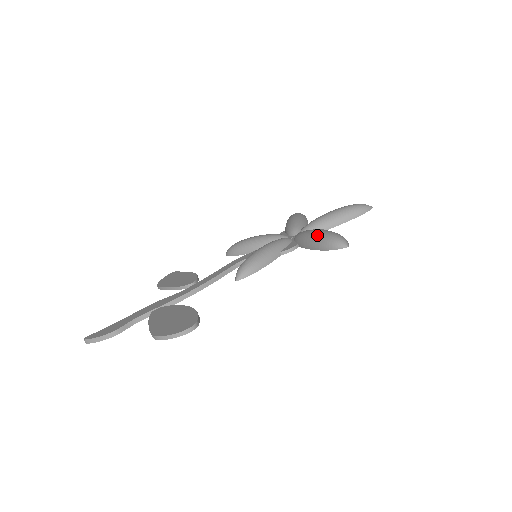
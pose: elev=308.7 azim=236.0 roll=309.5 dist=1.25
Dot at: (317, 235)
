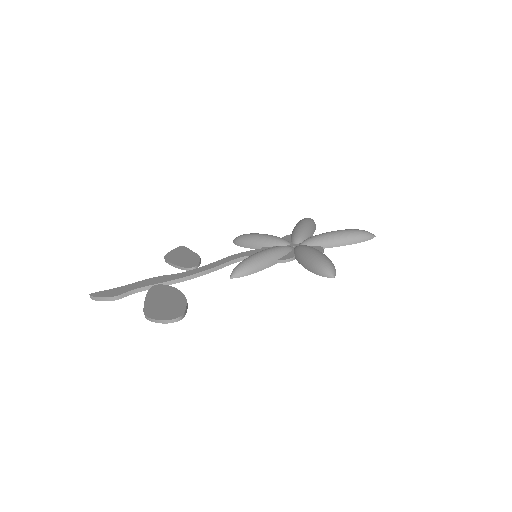
Dot at: (312, 257)
